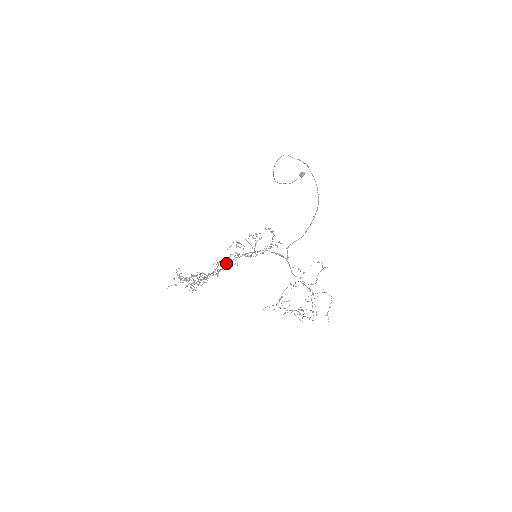
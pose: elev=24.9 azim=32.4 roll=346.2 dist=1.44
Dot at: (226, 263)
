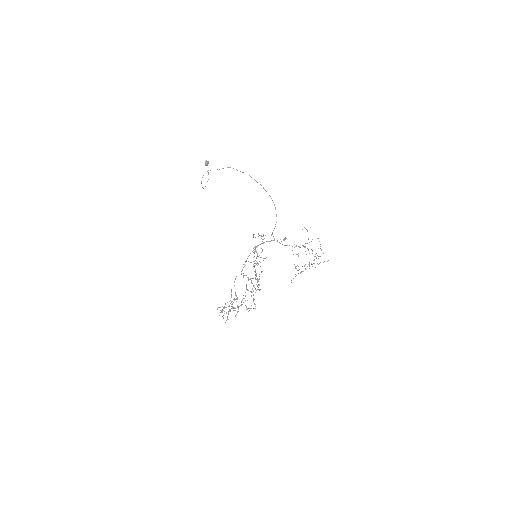
Dot at: occluded
